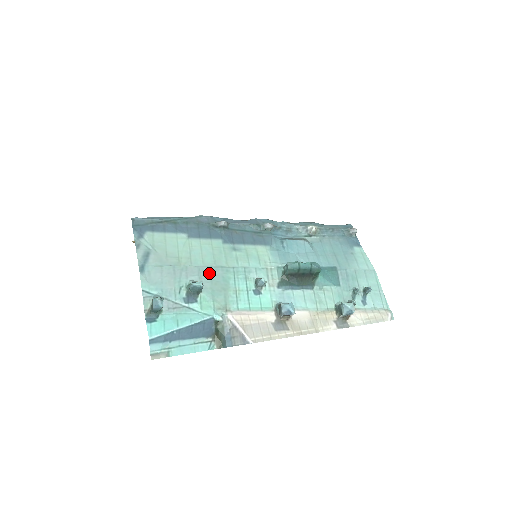
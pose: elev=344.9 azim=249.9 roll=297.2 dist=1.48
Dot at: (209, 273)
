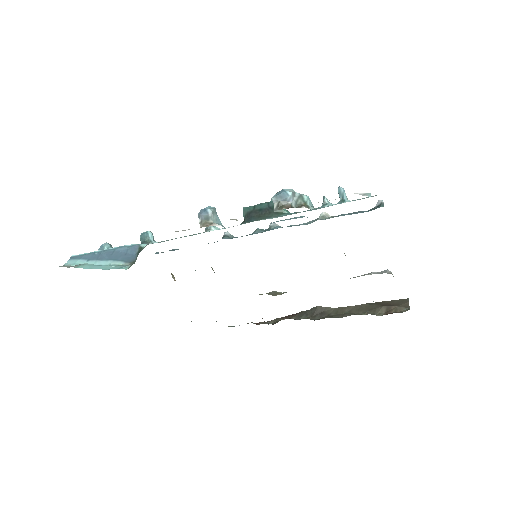
Dot at: occluded
